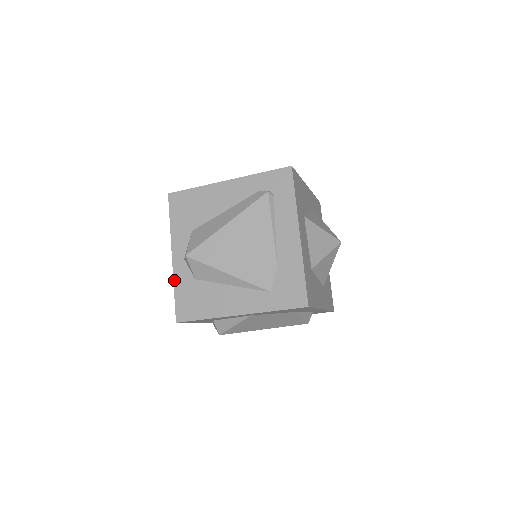
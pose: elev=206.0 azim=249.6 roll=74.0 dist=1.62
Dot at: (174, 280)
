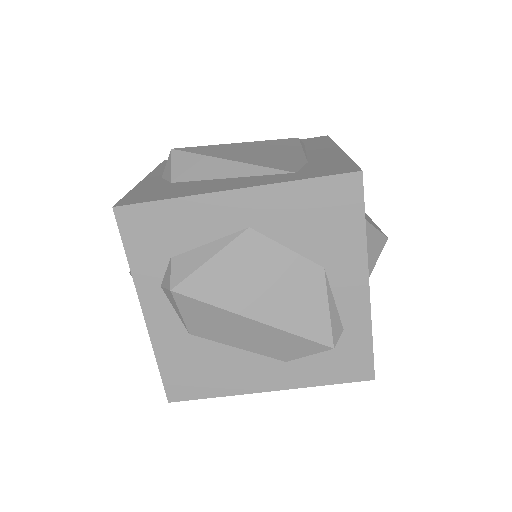
Dot at: (135, 187)
